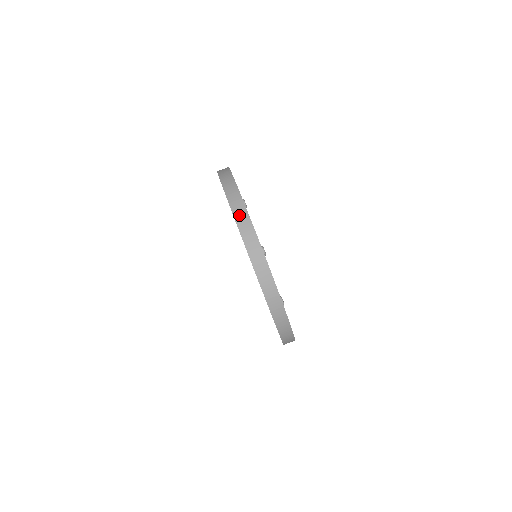
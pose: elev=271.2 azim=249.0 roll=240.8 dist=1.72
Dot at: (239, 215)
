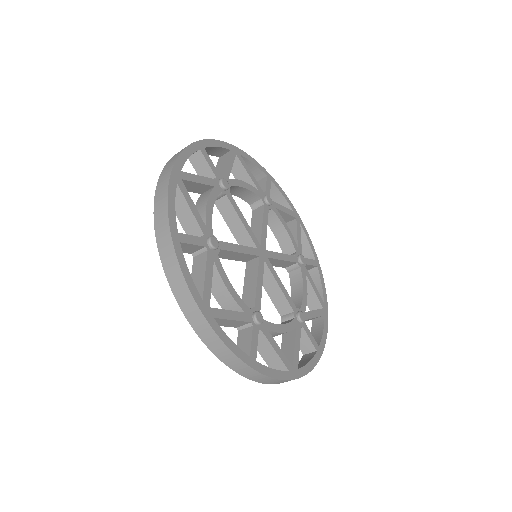
Dot at: (206, 338)
